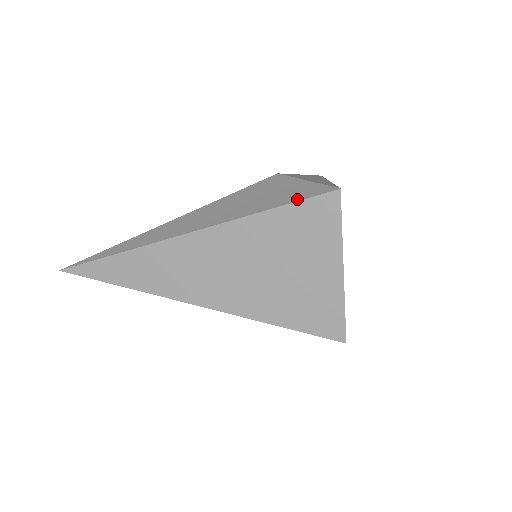
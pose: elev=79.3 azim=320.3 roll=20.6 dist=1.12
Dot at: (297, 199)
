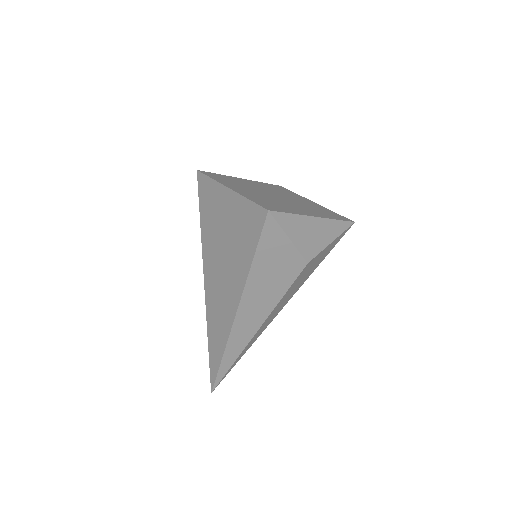
Dot at: (200, 201)
